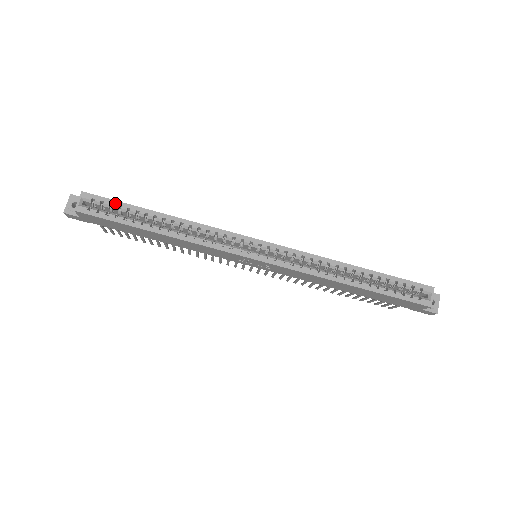
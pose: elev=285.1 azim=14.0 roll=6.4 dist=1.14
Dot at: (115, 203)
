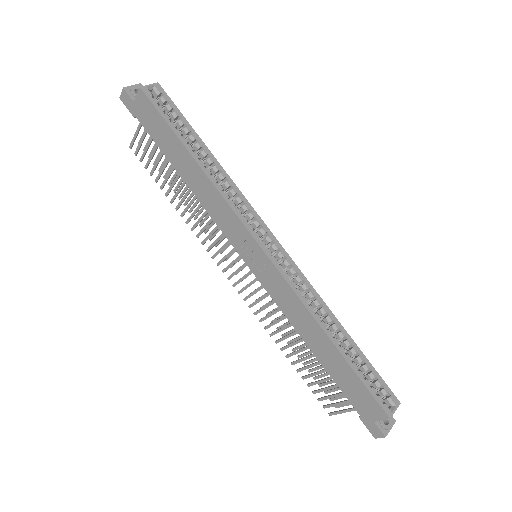
Dot at: (178, 112)
